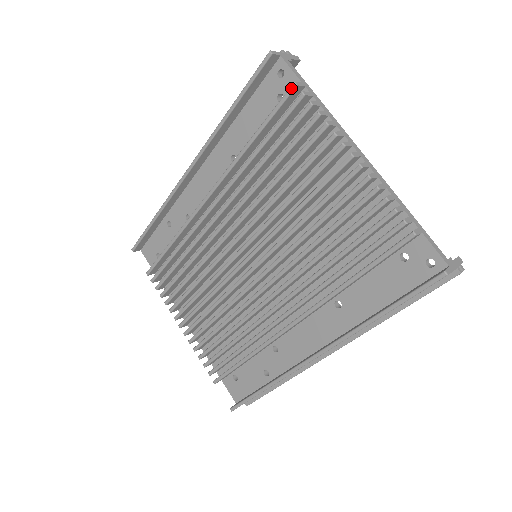
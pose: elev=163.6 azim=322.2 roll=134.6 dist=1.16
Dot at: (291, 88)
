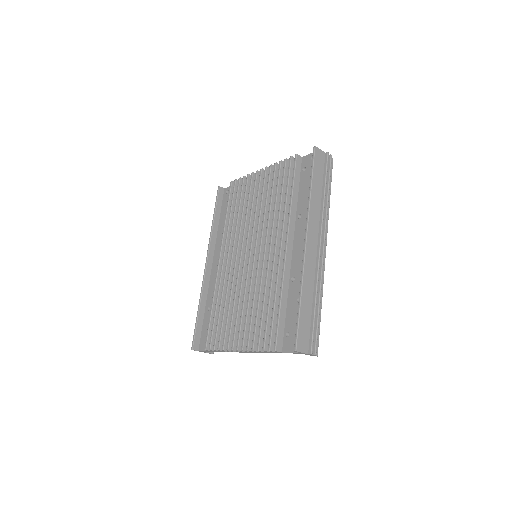
Dot at: (230, 184)
